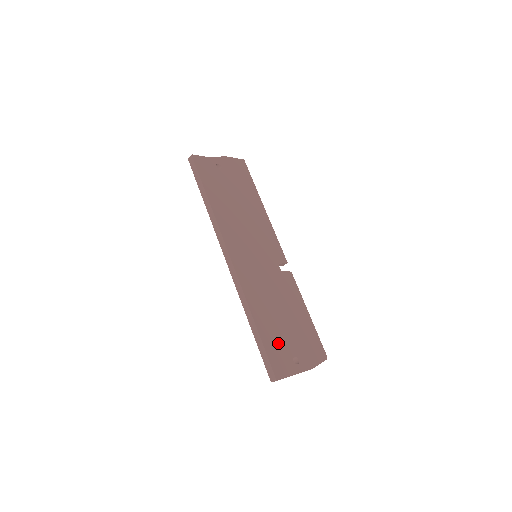
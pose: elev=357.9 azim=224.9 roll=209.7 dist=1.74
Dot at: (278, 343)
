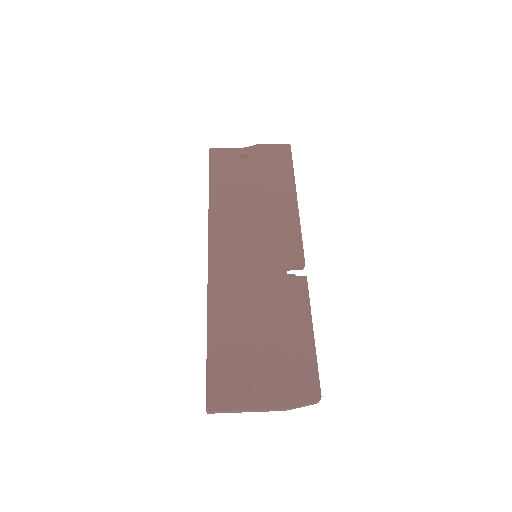
Dot at: (233, 365)
